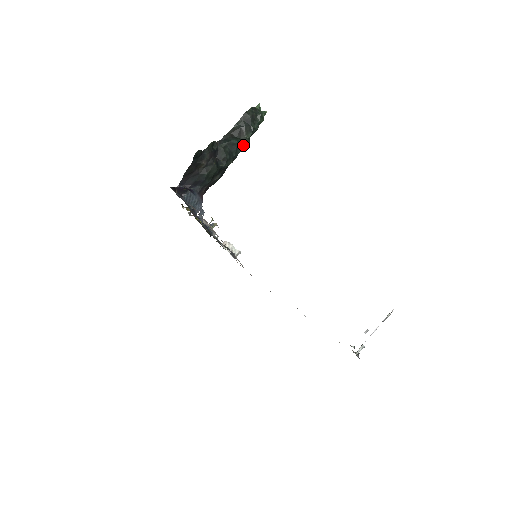
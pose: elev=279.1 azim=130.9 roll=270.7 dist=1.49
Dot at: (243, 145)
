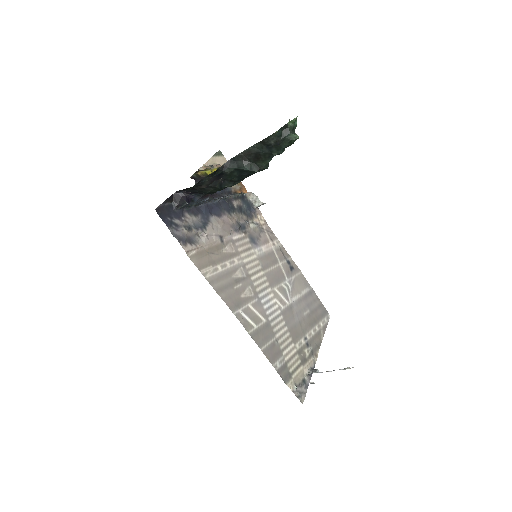
Dot at: occluded
